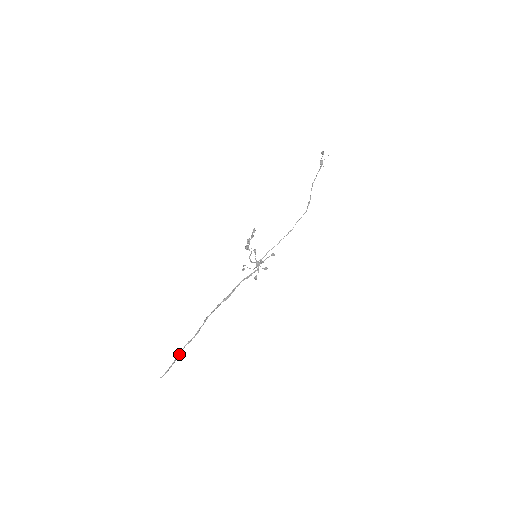
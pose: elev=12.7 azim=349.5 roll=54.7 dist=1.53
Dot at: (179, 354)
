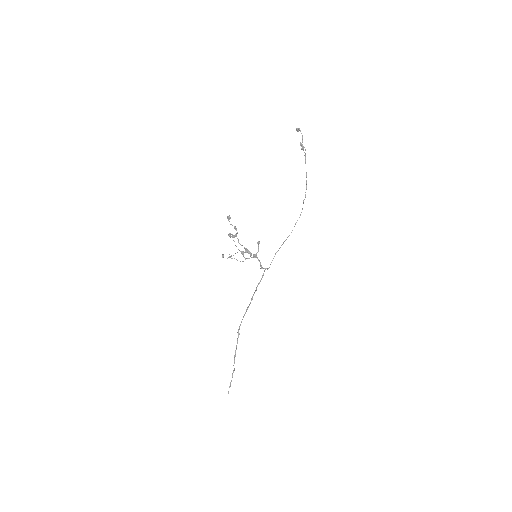
Dot at: (234, 370)
